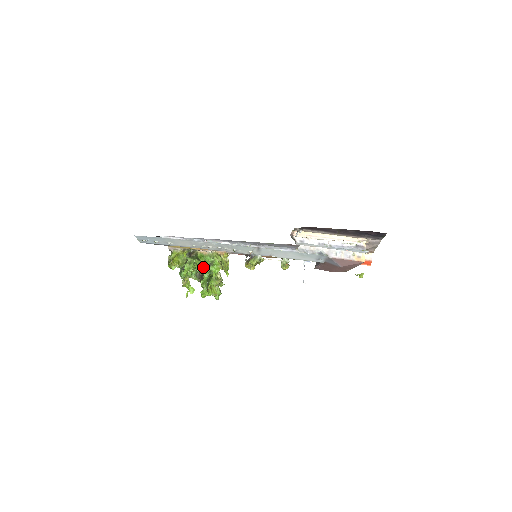
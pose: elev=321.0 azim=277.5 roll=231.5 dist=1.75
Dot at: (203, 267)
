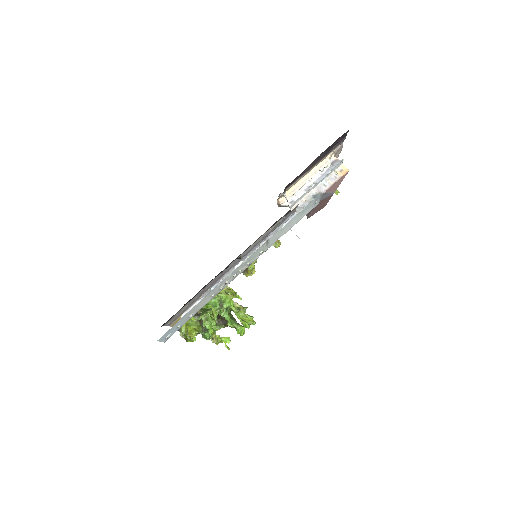
Dot at: (217, 312)
